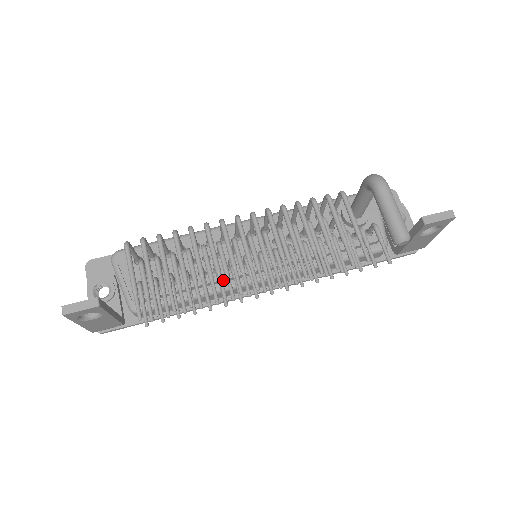
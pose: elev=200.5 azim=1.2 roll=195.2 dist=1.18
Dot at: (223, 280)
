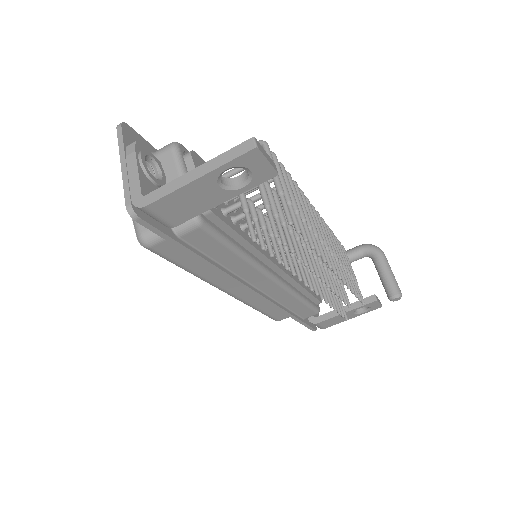
Dot at: (260, 254)
